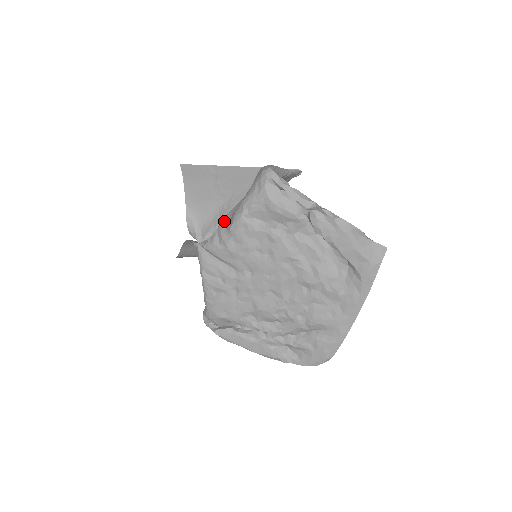
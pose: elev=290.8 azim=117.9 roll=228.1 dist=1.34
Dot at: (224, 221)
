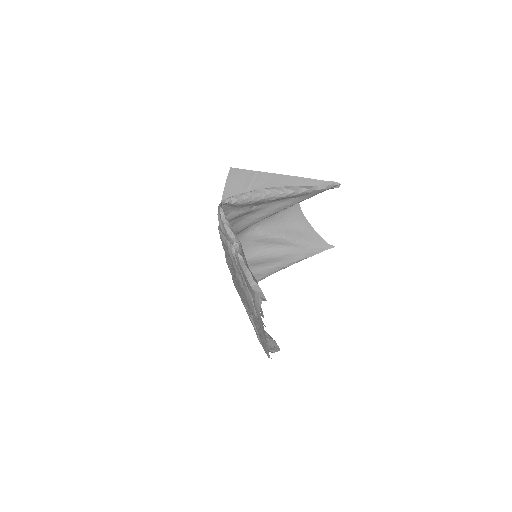
Dot at: occluded
